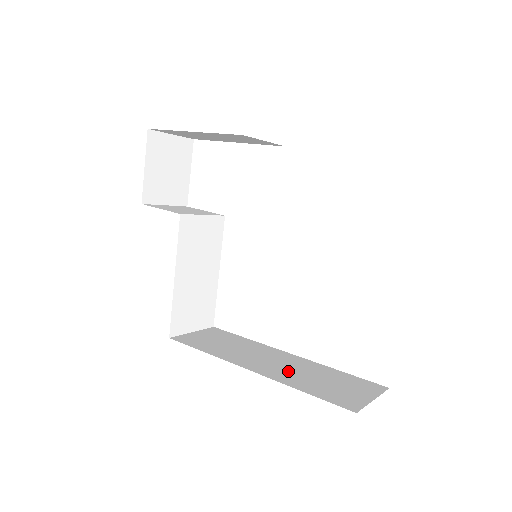
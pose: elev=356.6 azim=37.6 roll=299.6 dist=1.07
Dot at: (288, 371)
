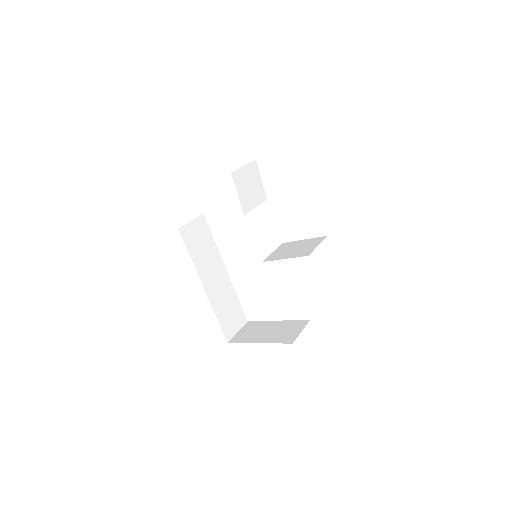
Dot at: (219, 294)
